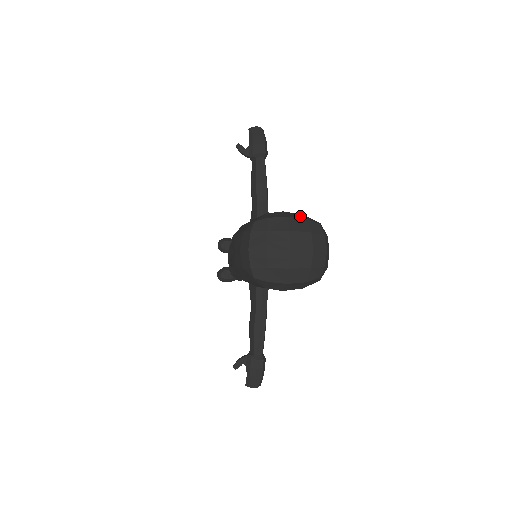
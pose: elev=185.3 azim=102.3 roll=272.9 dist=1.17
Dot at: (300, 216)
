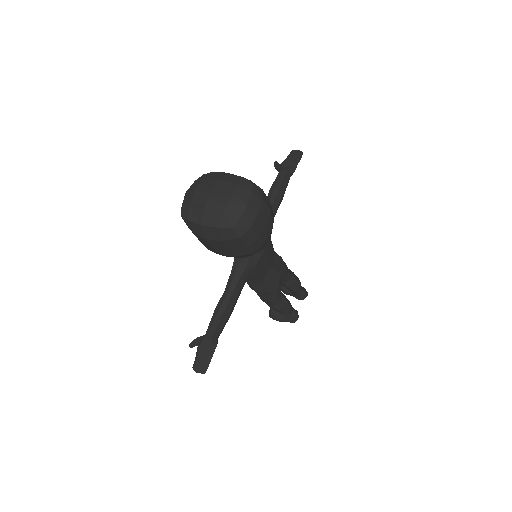
Dot at: (242, 177)
